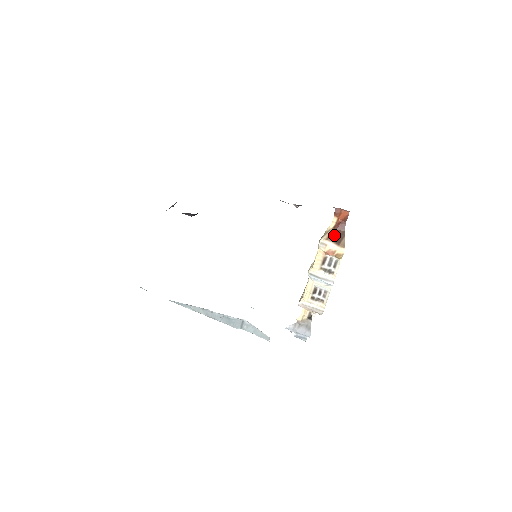
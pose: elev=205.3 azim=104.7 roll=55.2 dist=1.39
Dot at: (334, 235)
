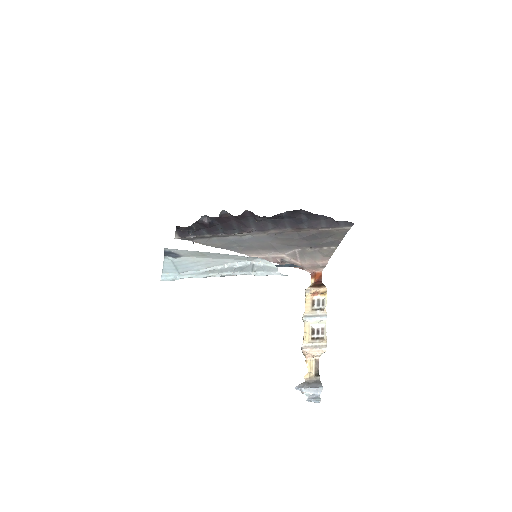
Dot at: (315, 285)
